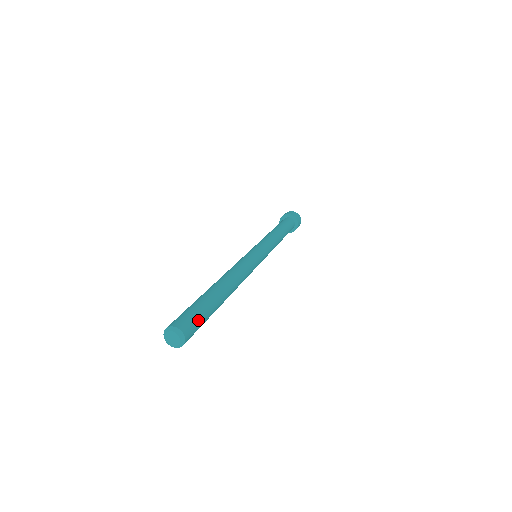
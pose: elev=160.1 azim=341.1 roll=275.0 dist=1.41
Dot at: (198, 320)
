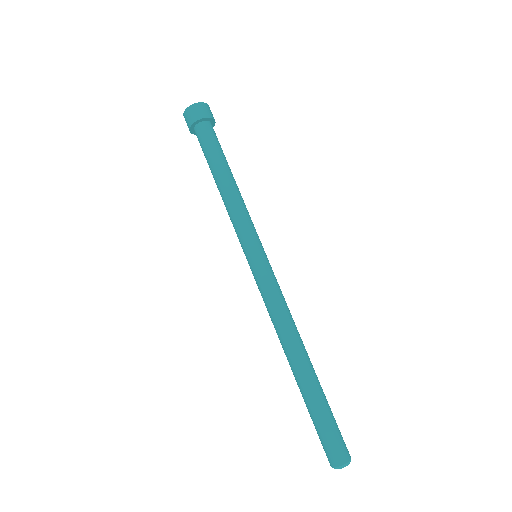
Dot at: (339, 430)
